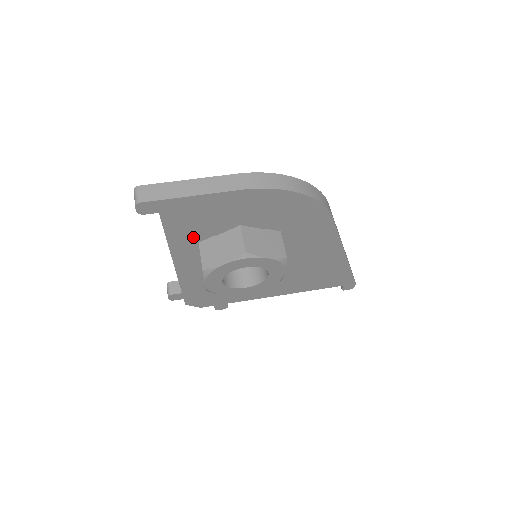
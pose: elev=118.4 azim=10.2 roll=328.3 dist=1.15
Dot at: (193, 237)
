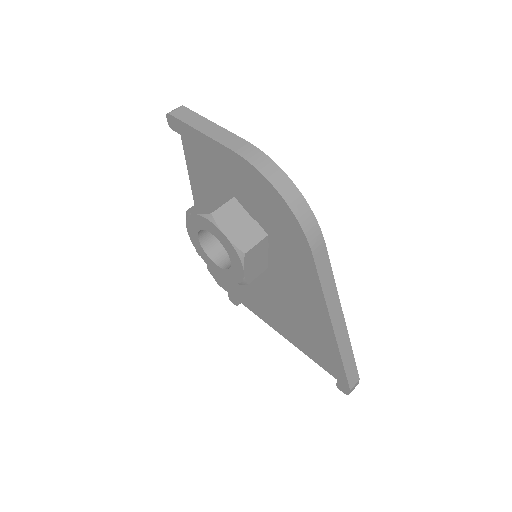
Dot at: (205, 185)
